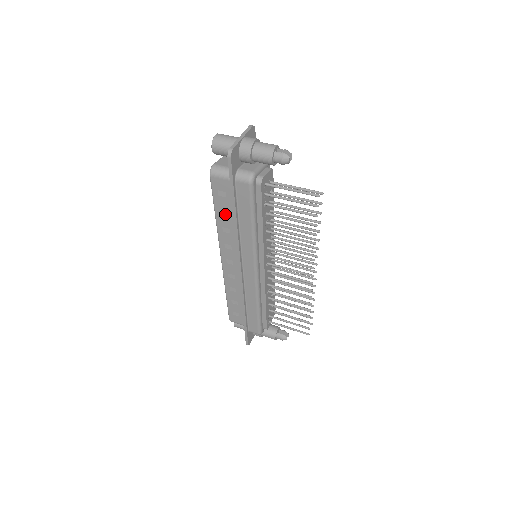
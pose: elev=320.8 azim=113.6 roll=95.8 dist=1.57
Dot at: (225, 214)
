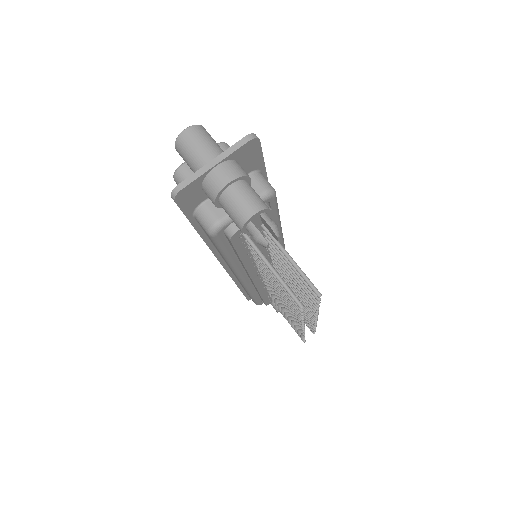
Dot at: occluded
